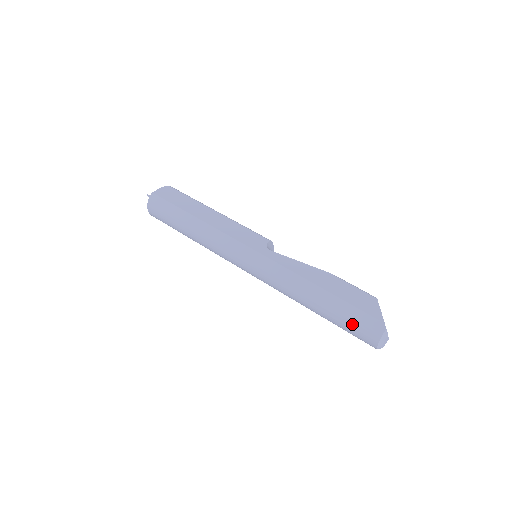
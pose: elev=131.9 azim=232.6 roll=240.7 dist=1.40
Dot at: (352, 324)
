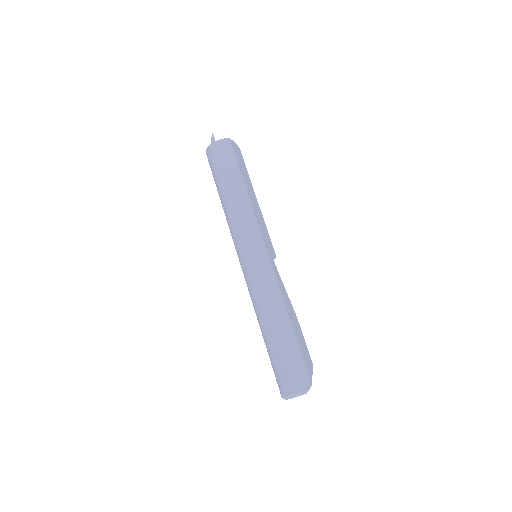
Dot at: (289, 364)
